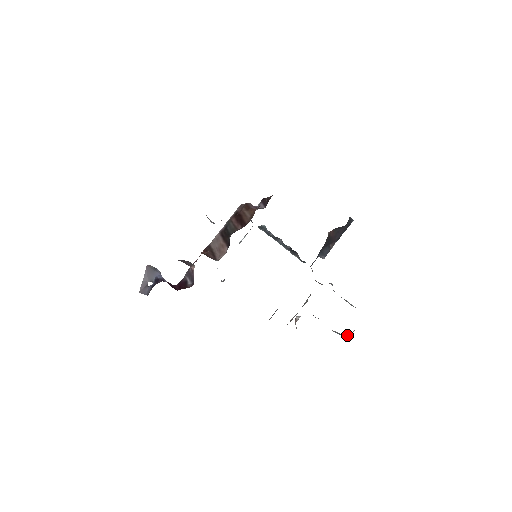
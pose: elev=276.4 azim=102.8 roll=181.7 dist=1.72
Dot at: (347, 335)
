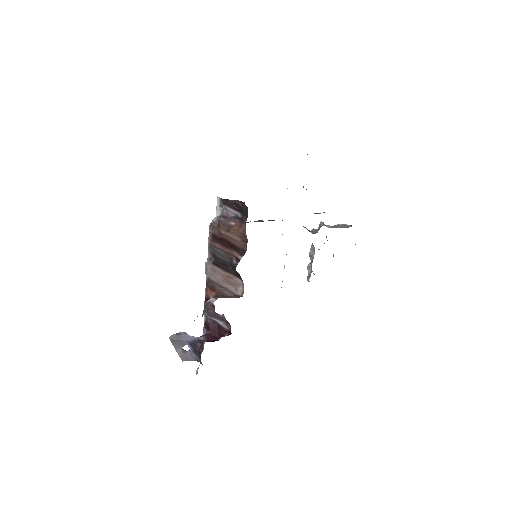
Dot at: occluded
